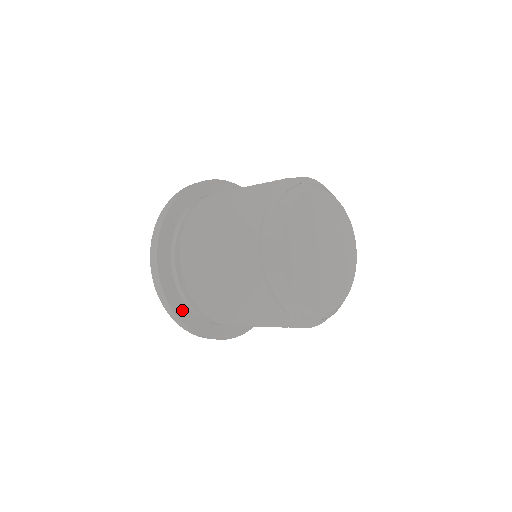
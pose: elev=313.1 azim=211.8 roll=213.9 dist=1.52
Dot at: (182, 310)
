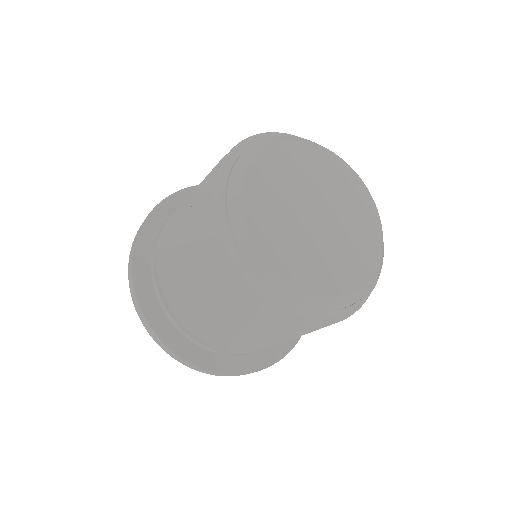
Dot at: (262, 359)
